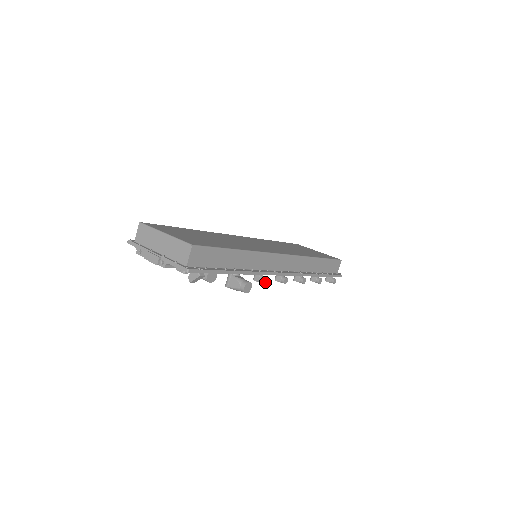
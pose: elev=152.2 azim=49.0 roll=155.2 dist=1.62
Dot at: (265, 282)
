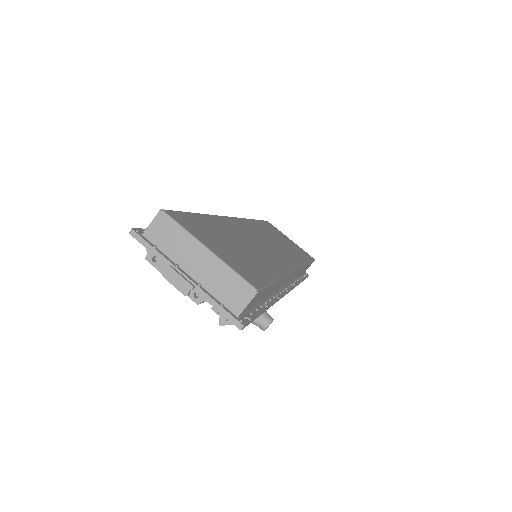
Dot at: occluded
